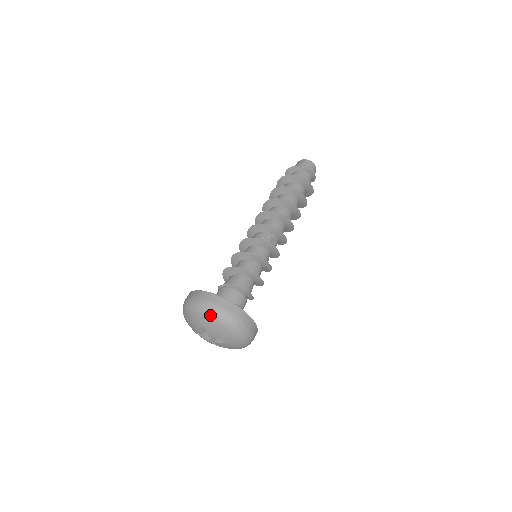
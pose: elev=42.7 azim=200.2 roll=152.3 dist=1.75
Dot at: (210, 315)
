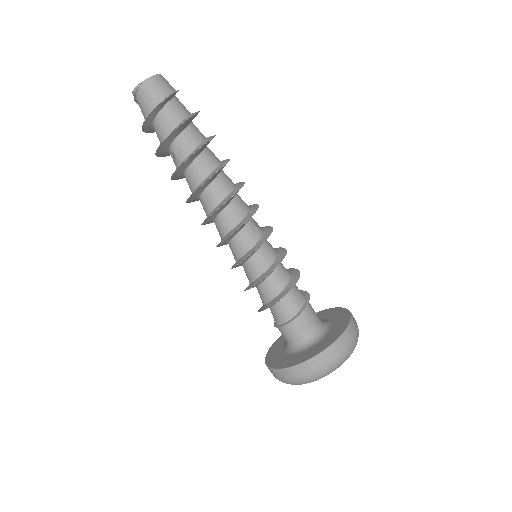
Dot at: occluded
